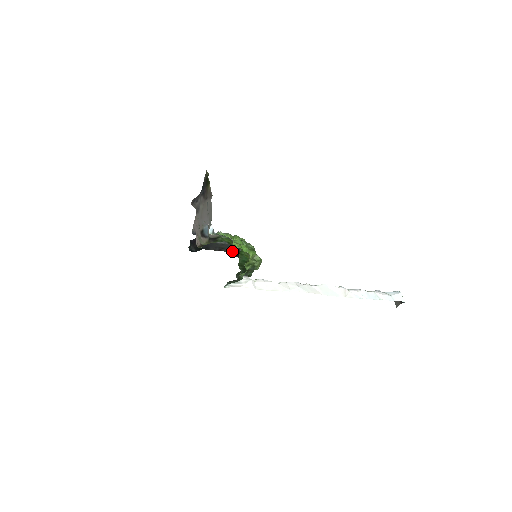
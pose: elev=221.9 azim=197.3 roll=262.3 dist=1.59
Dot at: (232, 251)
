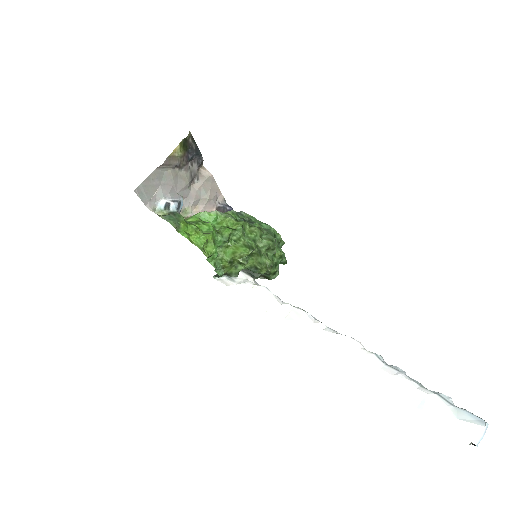
Dot at: occluded
